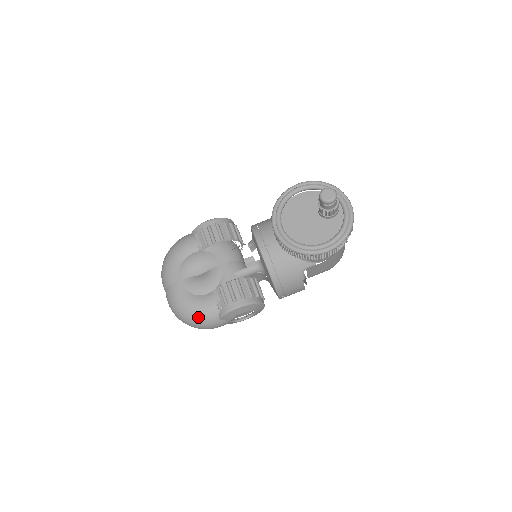
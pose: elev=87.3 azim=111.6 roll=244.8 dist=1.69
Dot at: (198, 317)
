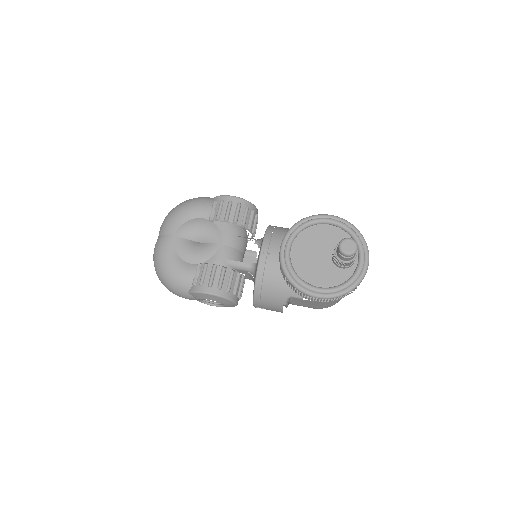
Dot at: (171, 279)
